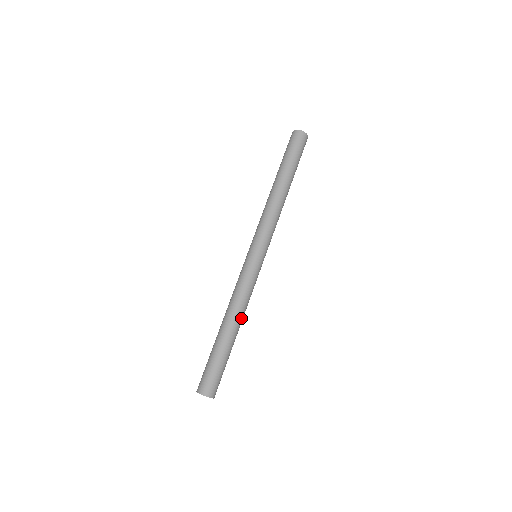
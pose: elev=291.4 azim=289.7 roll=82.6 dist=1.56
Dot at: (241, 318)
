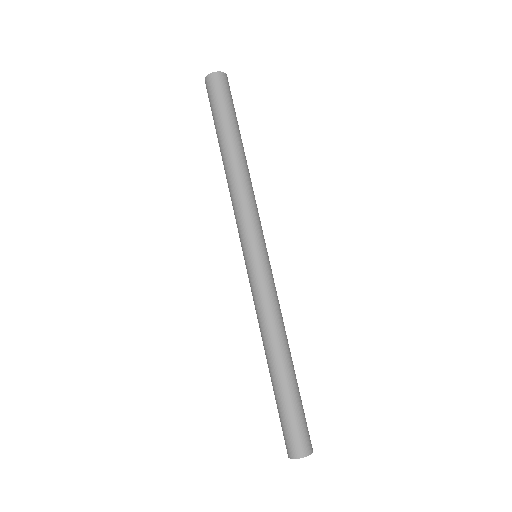
Dot at: (286, 340)
